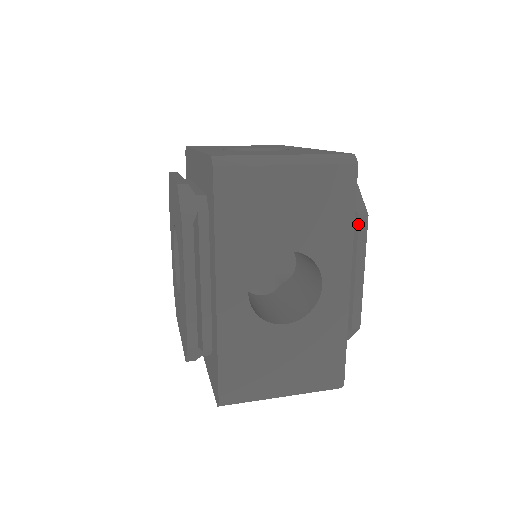
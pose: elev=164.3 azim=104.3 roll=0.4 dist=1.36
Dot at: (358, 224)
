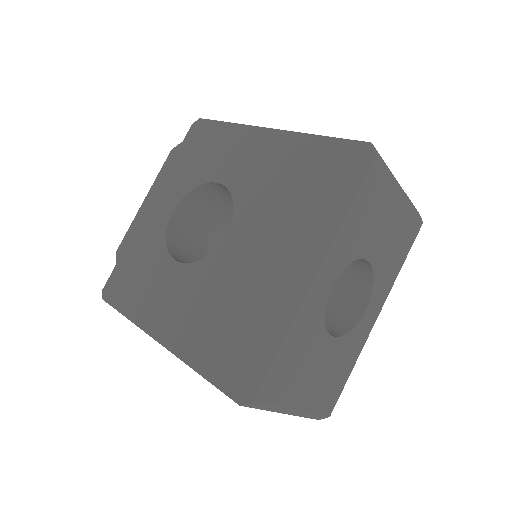
Dot at: occluded
